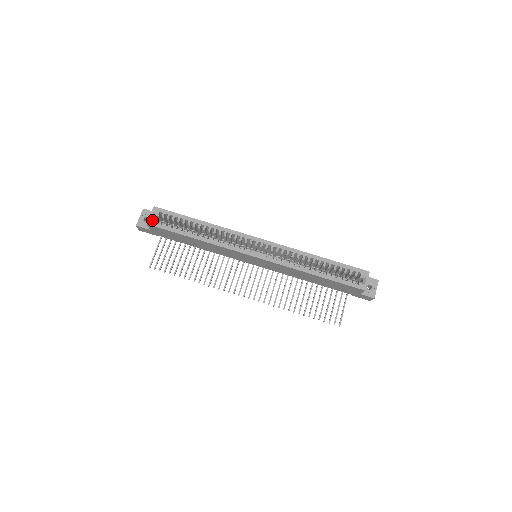
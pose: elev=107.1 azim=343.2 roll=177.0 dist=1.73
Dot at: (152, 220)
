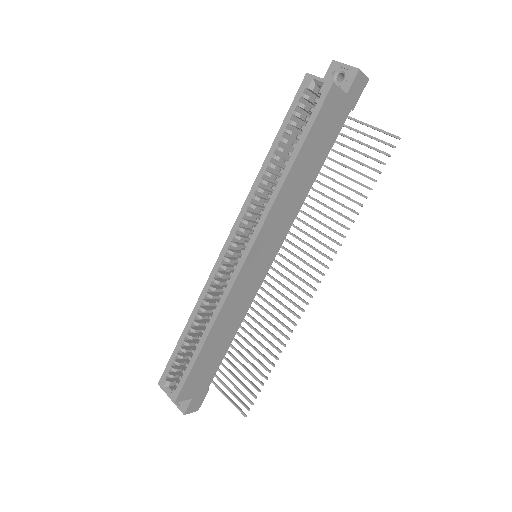
Dot at: (171, 394)
